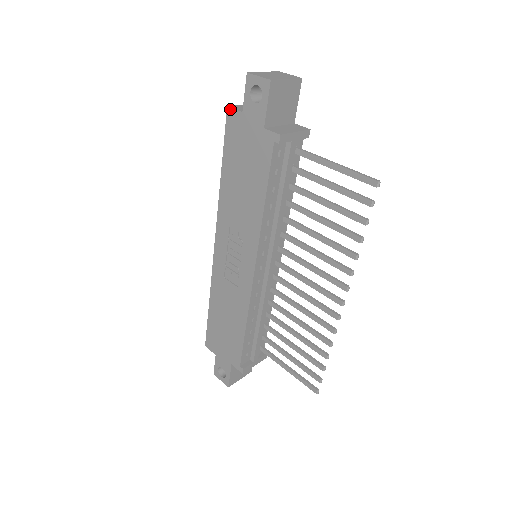
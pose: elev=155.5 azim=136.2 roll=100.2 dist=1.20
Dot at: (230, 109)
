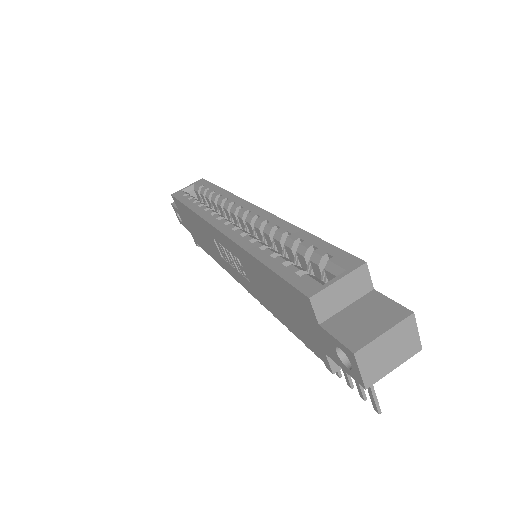
Dot at: (310, 303)
